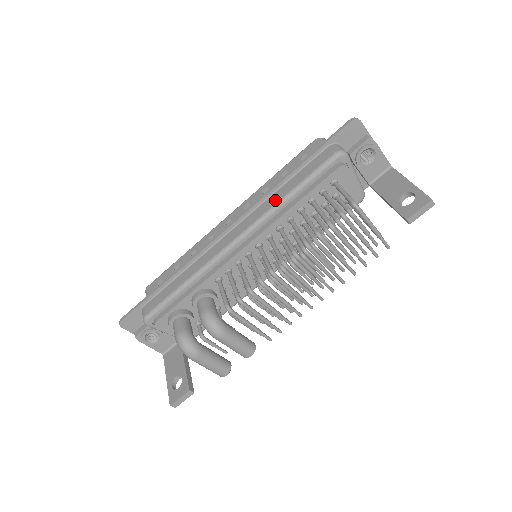
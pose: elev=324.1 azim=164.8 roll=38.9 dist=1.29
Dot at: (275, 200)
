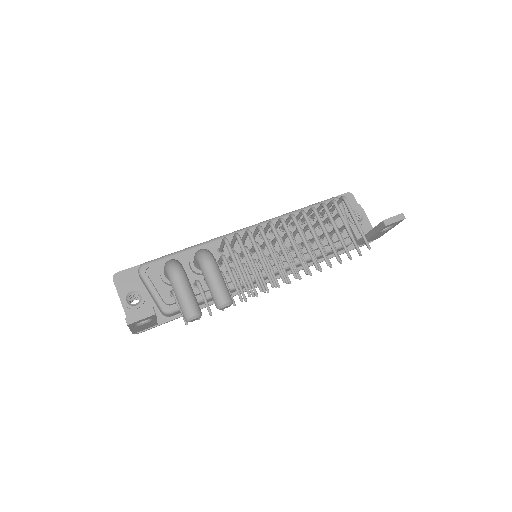
Dot at: occluded
